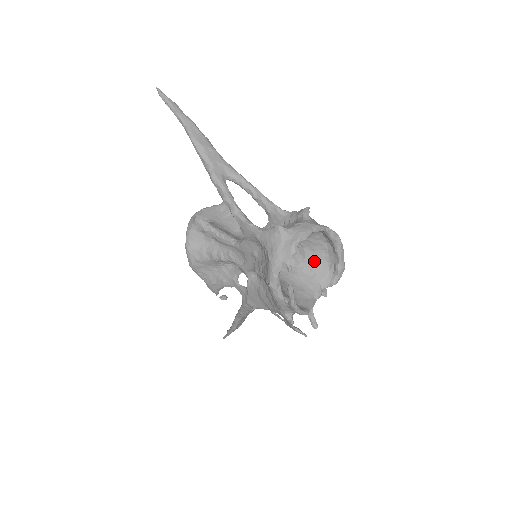
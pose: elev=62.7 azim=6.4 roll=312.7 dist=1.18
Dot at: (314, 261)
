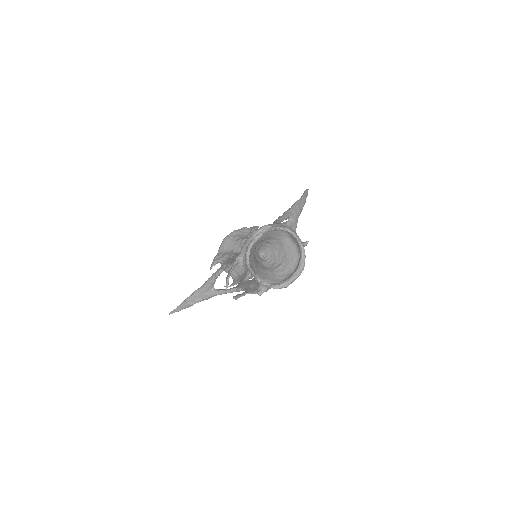
Dot at: (278, 274)
